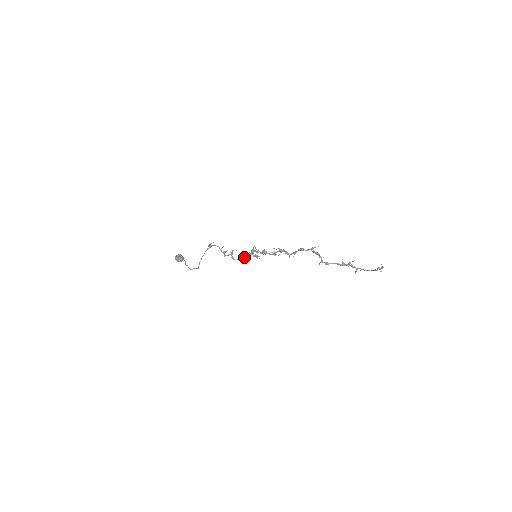
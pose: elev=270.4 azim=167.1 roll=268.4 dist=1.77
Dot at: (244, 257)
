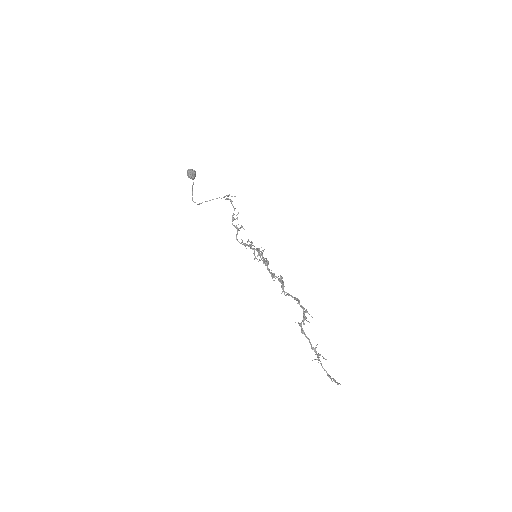
Dot at: (246, 244)
